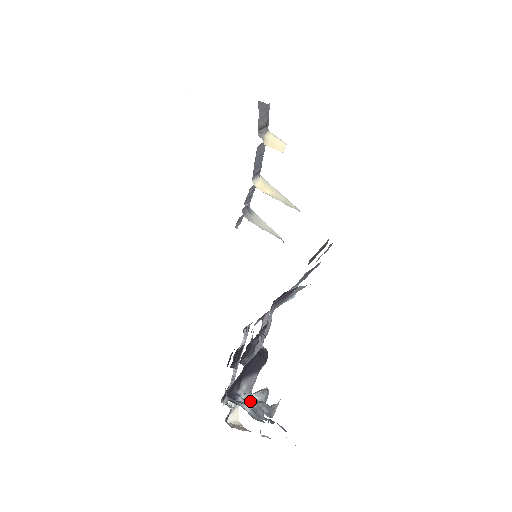
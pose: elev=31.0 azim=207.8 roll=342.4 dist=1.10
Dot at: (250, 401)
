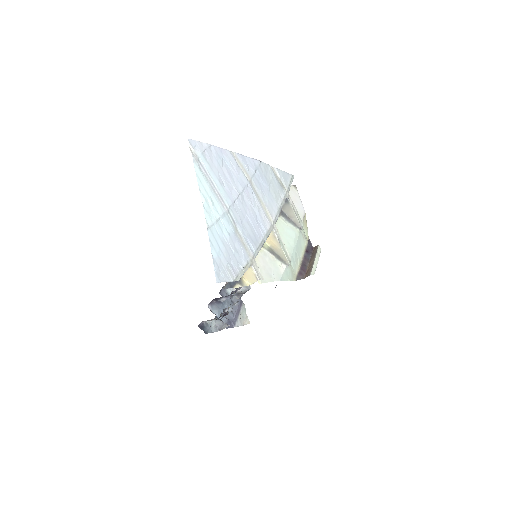
Dot at: (210, 325)
